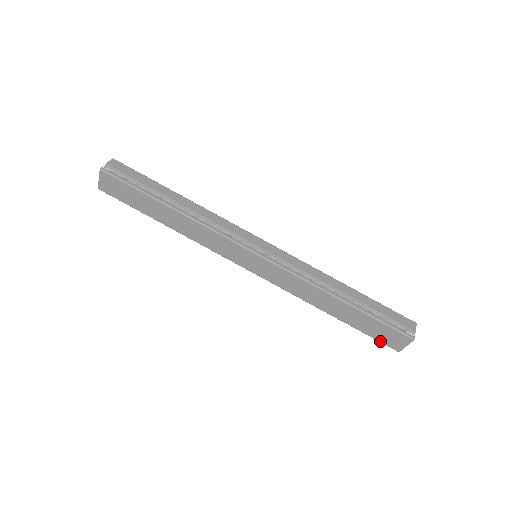
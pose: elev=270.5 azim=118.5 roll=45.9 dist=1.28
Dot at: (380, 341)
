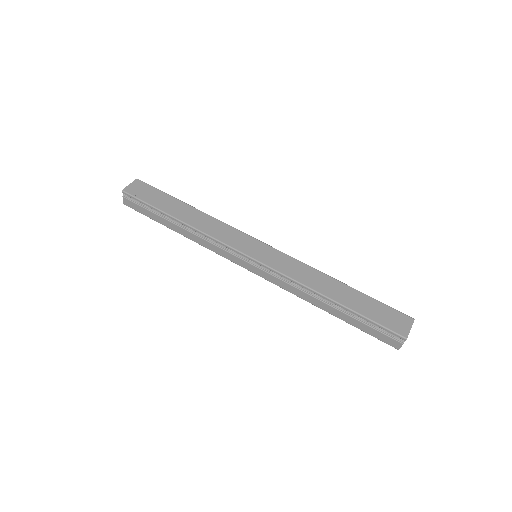
Dot at: (385, 326)
